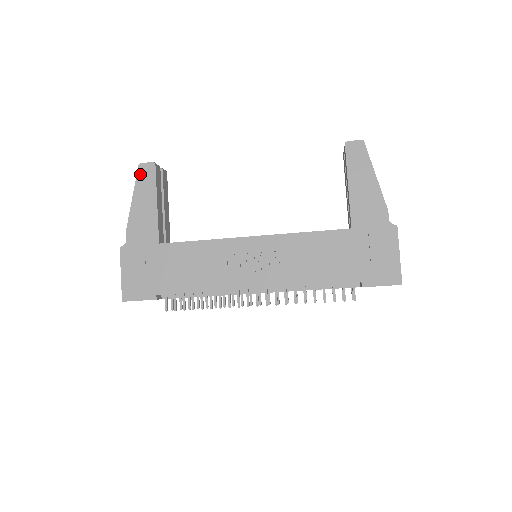
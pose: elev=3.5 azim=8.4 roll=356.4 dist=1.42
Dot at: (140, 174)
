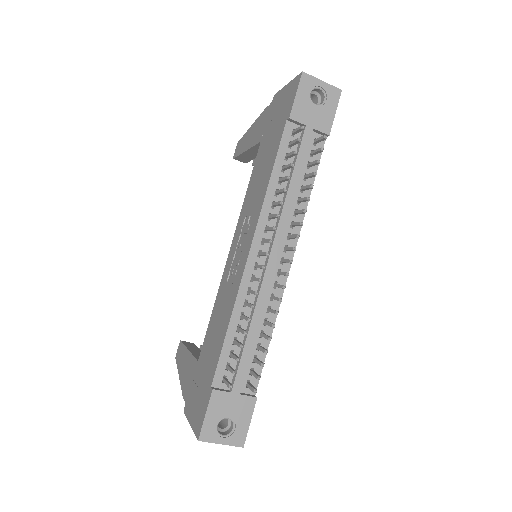
Dot at: (177, 359)
